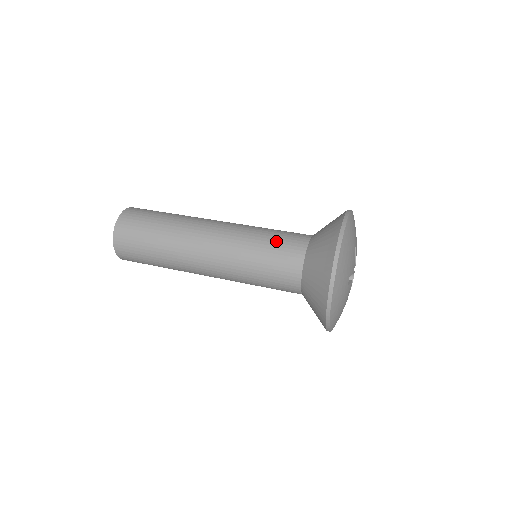
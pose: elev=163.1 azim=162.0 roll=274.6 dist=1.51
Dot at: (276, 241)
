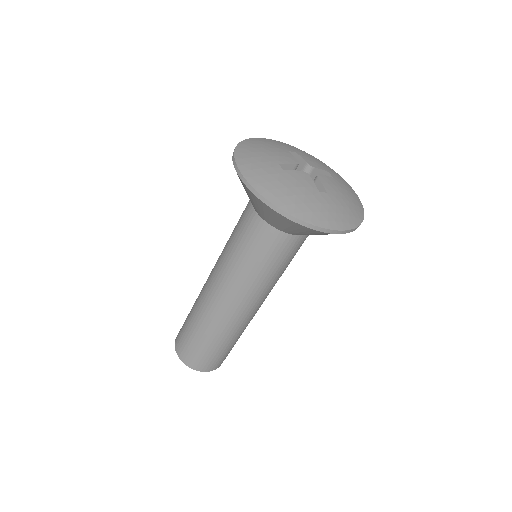
Dot at: occluded
